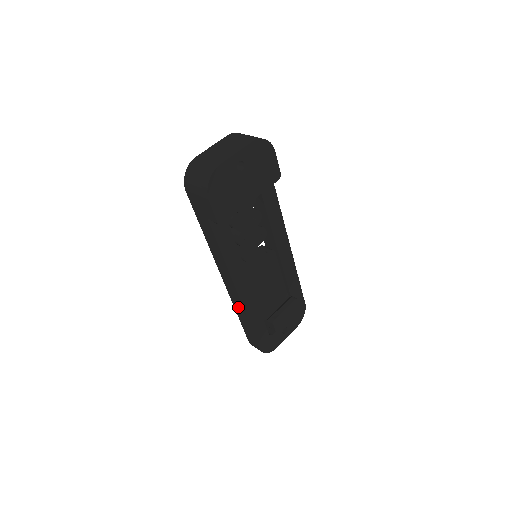
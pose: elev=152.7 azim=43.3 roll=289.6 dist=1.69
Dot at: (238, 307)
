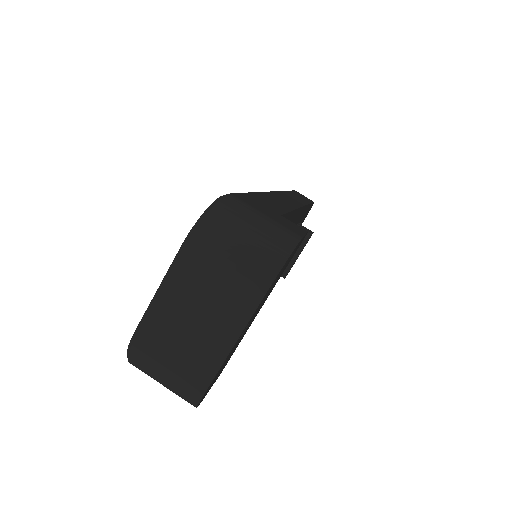
Dot at: occluded
